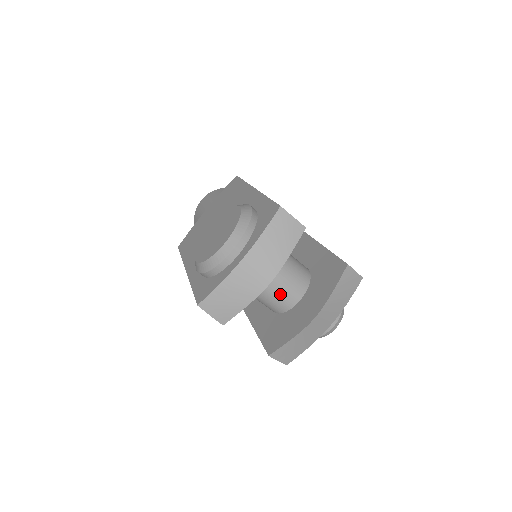
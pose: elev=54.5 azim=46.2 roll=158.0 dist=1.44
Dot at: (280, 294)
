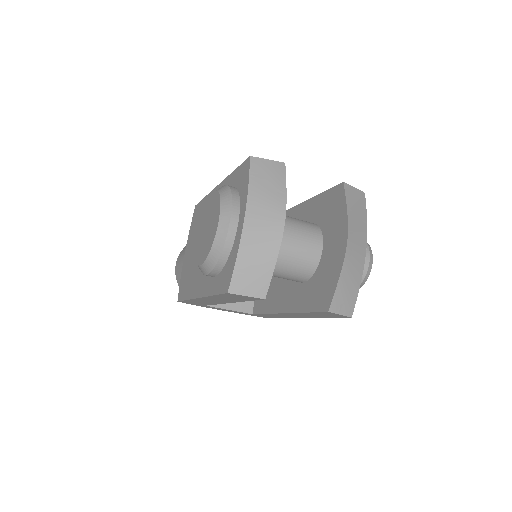
Dot at: (300, 250)
